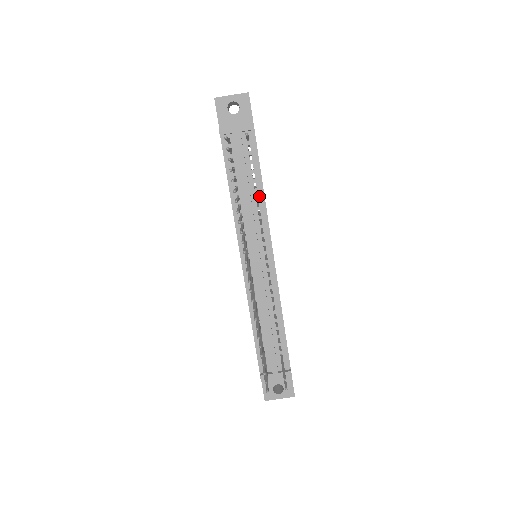
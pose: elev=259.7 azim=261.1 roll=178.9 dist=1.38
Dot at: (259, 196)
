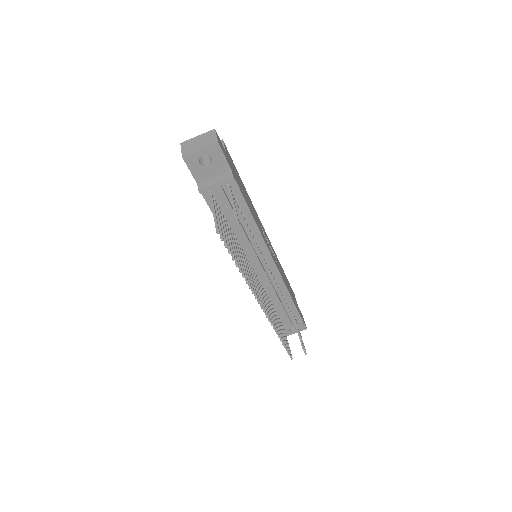
Dot at: (251, 226)
